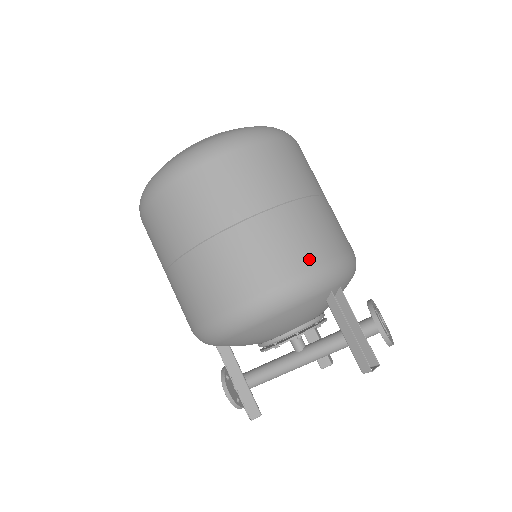
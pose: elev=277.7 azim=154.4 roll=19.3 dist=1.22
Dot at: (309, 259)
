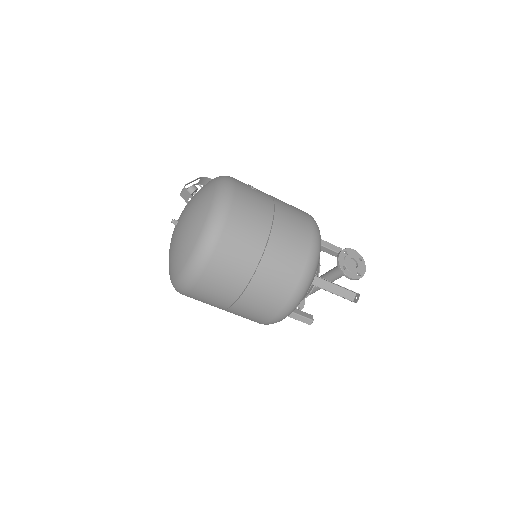
Dot at: (287, 292)
